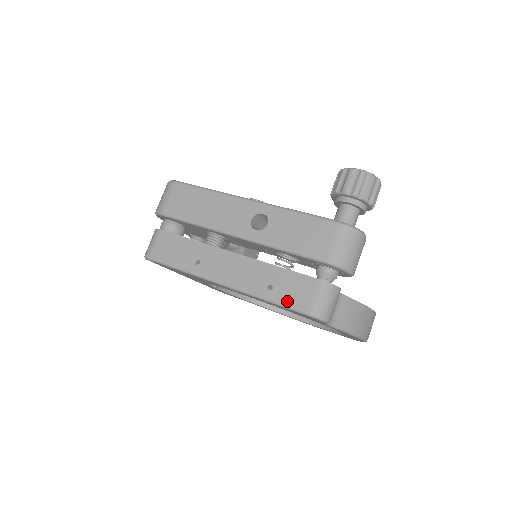
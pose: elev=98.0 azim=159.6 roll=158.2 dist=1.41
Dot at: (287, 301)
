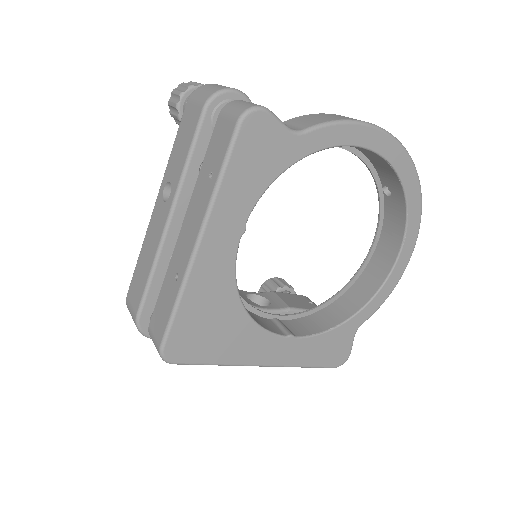
Dot at: (223, 152)
